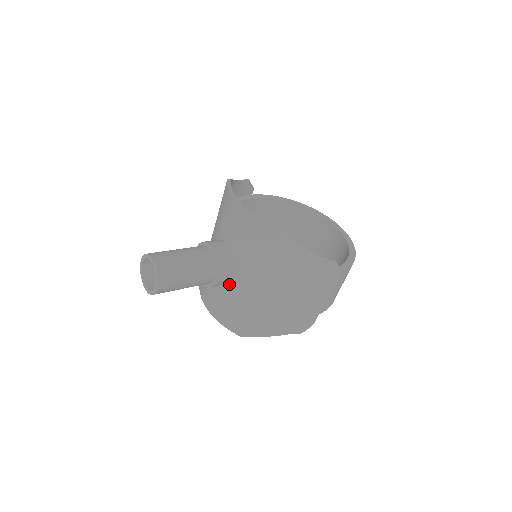
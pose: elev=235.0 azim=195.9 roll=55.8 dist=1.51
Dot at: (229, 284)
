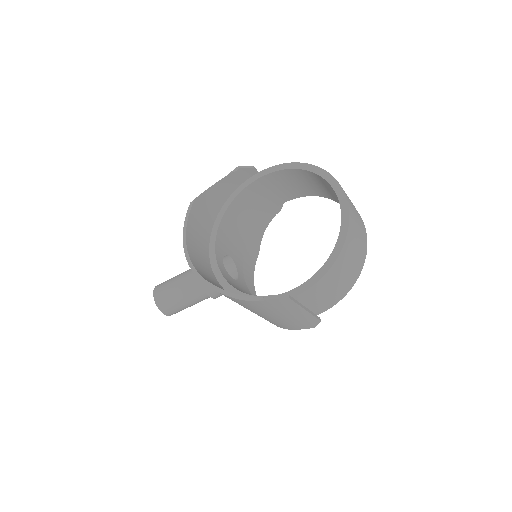
Dot at: occluded
